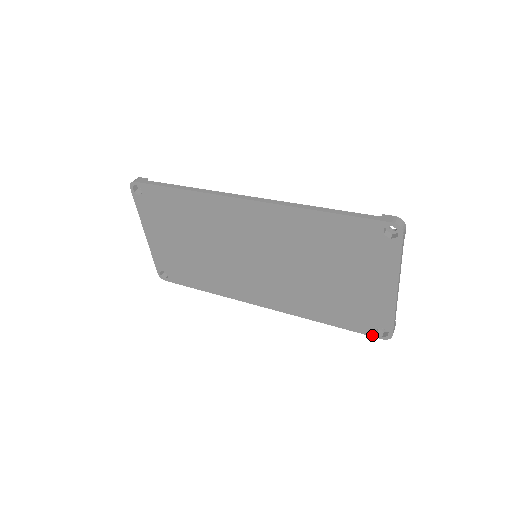
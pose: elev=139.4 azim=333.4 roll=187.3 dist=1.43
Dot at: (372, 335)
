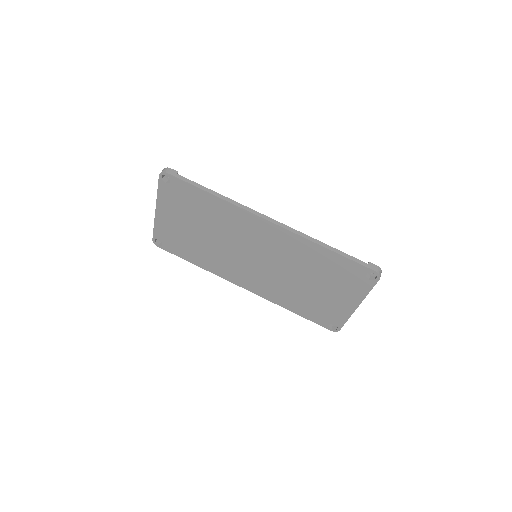
Dot at: (324, 327)
